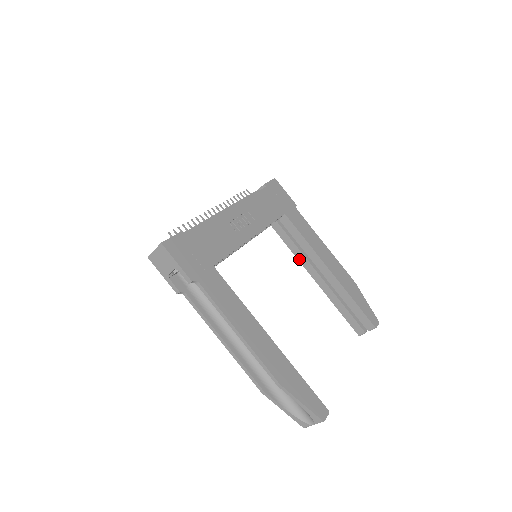
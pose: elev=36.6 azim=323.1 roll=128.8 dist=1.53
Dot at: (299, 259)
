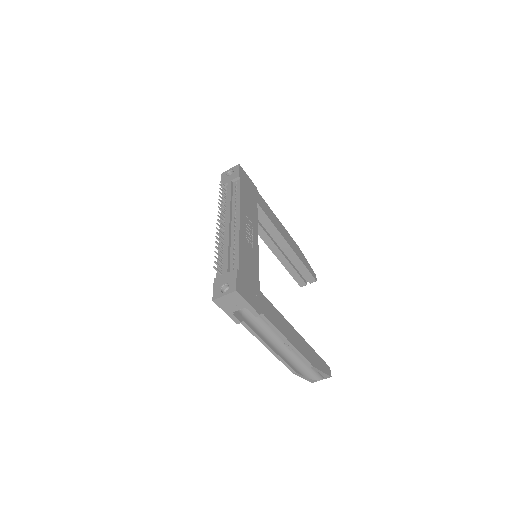
Dot at: (262, 237)
